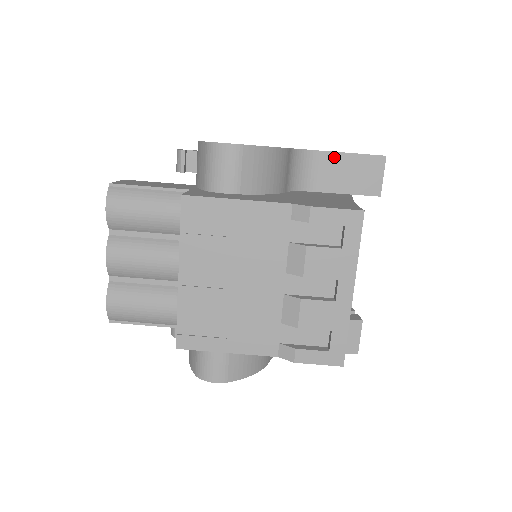
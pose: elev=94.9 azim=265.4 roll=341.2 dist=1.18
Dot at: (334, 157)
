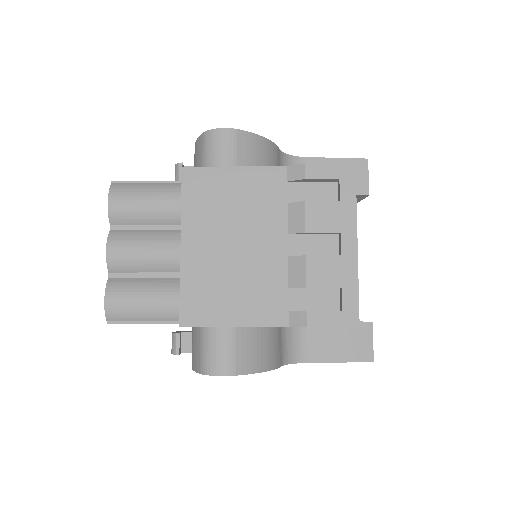
Dot at: (320, 162)
